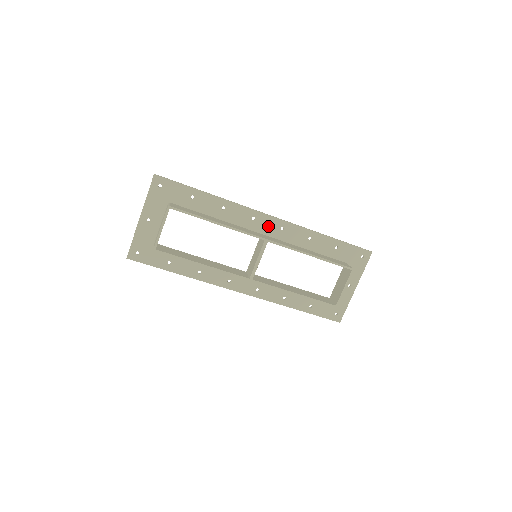
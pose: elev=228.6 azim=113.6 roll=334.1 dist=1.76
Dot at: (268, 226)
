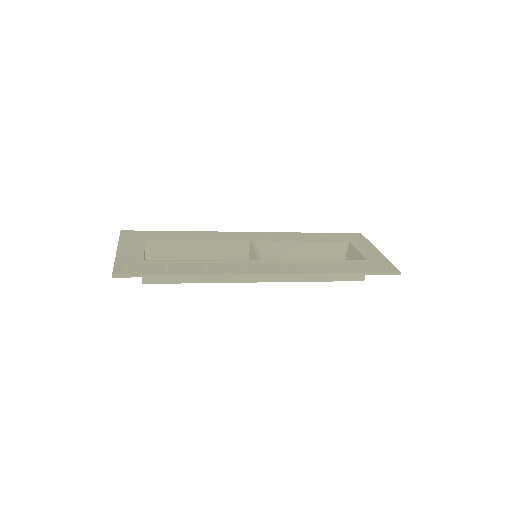
Dot at: occluded
